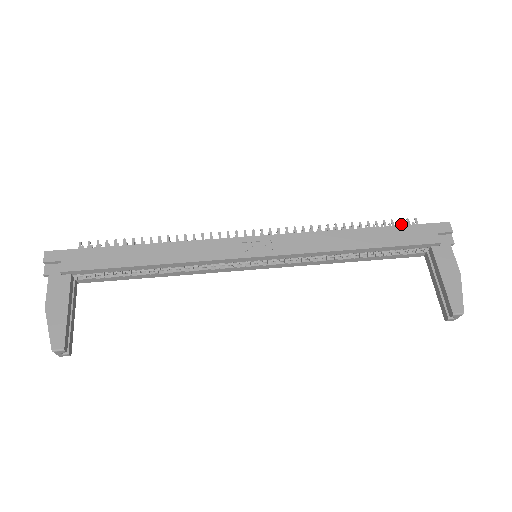
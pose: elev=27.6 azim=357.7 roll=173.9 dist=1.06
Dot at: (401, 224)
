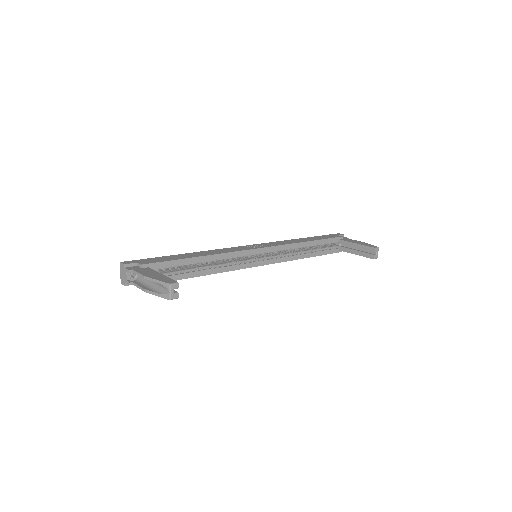
Dot at: occluded
